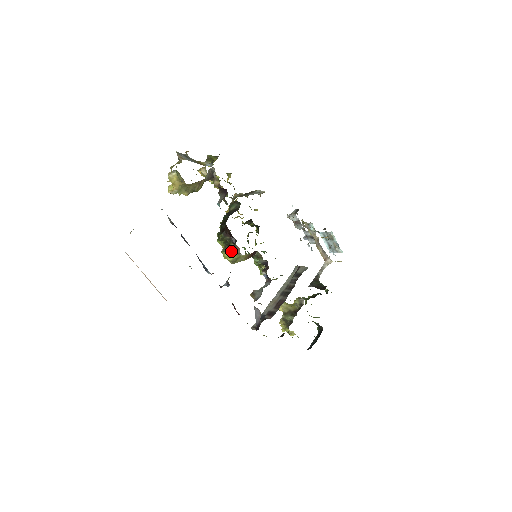
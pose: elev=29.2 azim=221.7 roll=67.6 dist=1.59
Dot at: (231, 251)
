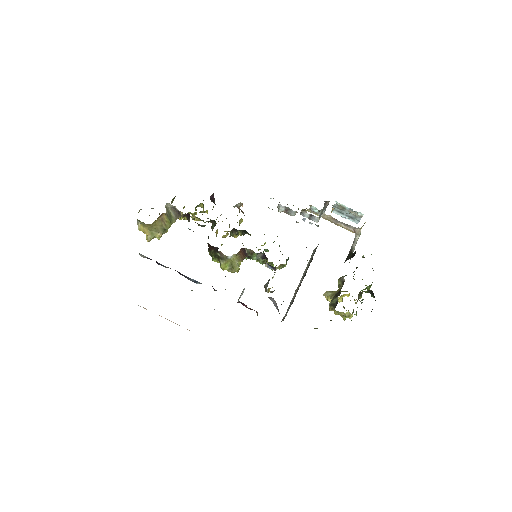
Dot at: (222, 261)
